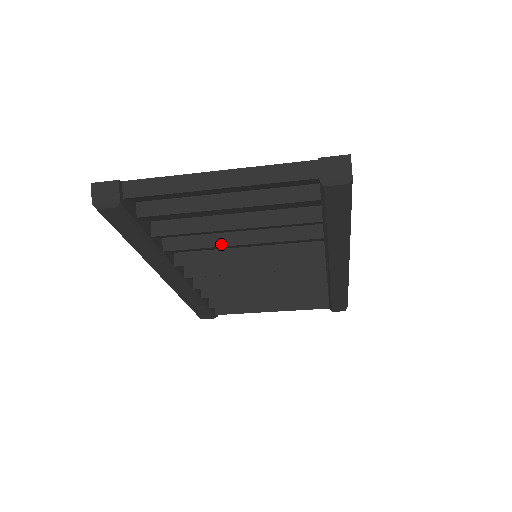
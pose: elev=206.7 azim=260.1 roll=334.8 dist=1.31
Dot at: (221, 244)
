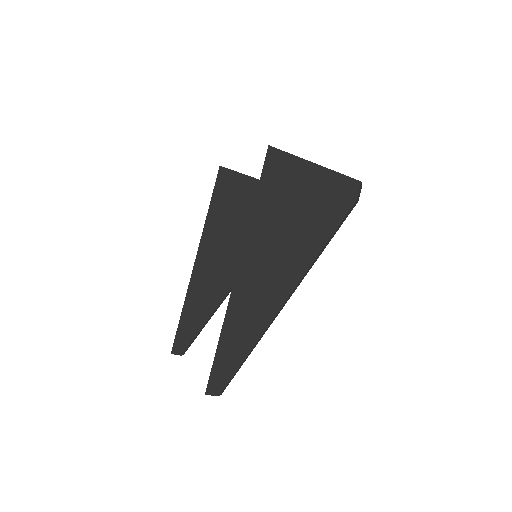
Dot at: occluded
